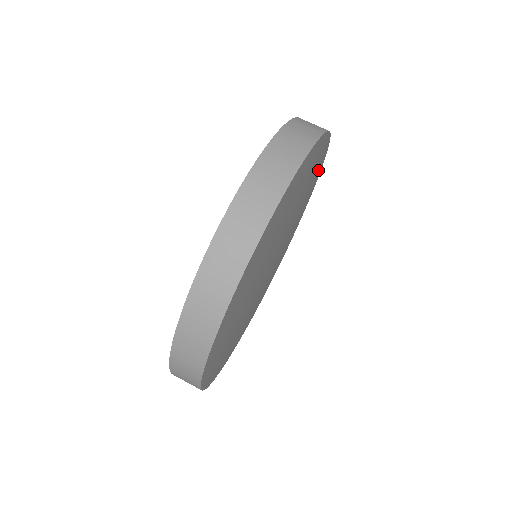
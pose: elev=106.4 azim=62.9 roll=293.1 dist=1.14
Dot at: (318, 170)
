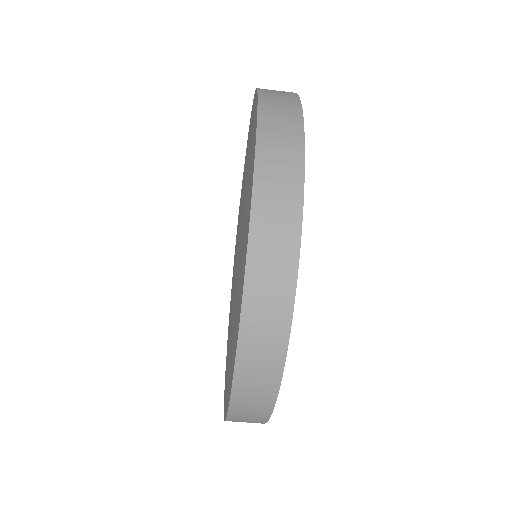
Dot at: occluded
